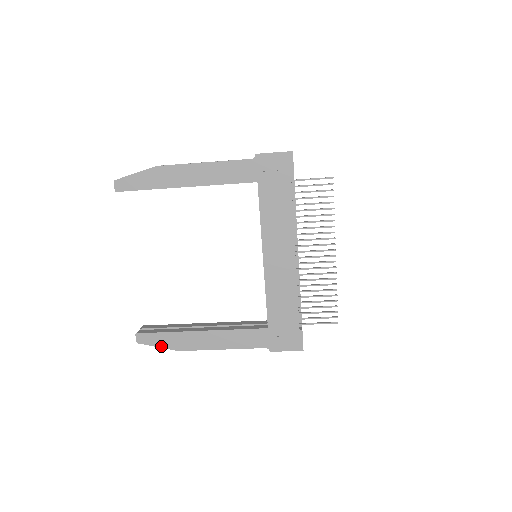
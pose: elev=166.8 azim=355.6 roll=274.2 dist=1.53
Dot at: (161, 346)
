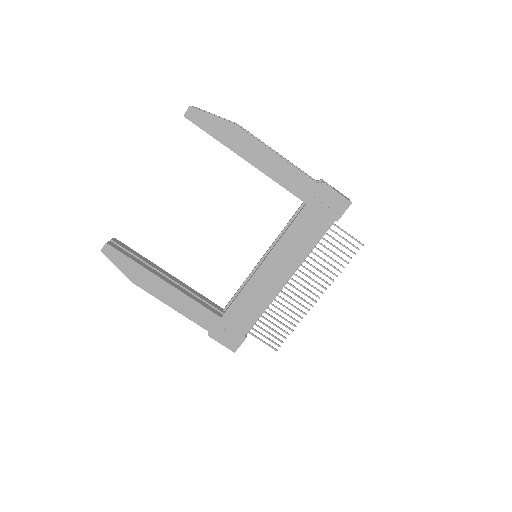
Dot at: (121, 268)
